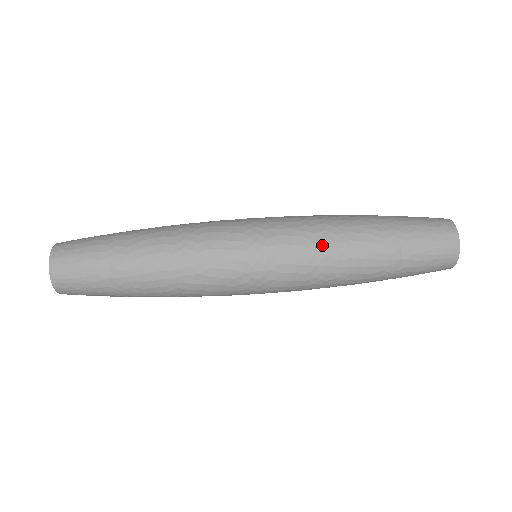
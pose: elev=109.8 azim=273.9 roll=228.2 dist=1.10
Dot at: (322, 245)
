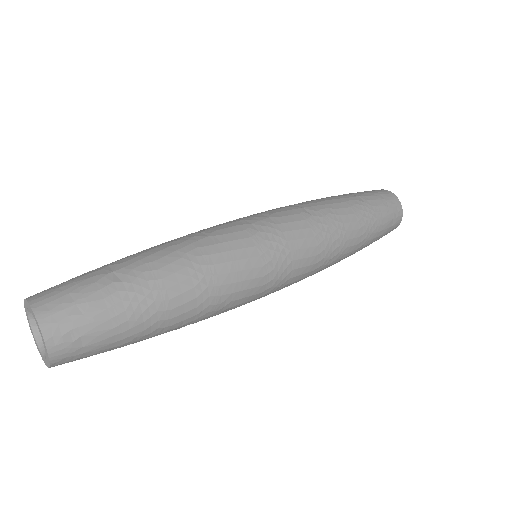
Dot at: (294, 204)
